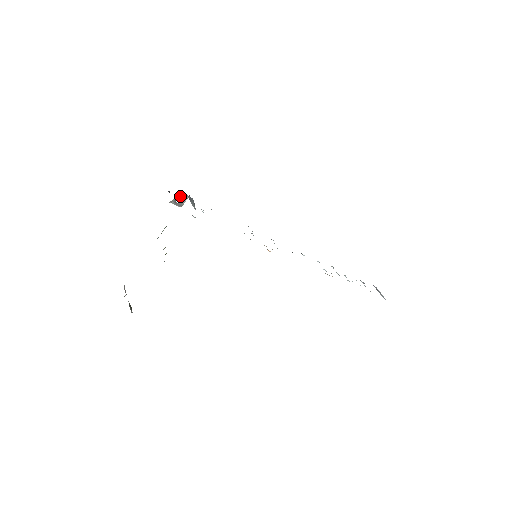
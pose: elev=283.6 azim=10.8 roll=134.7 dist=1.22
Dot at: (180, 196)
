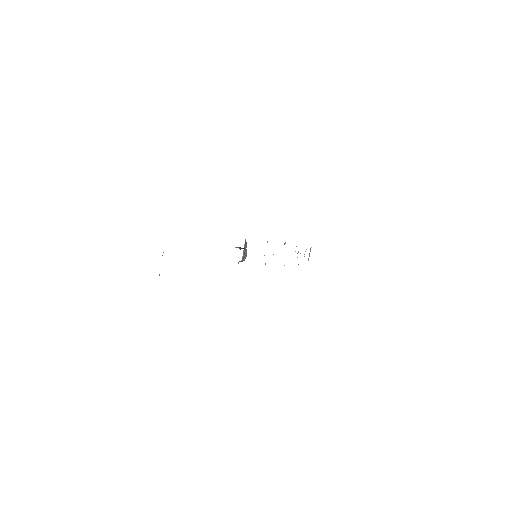
Dot at: occluded
